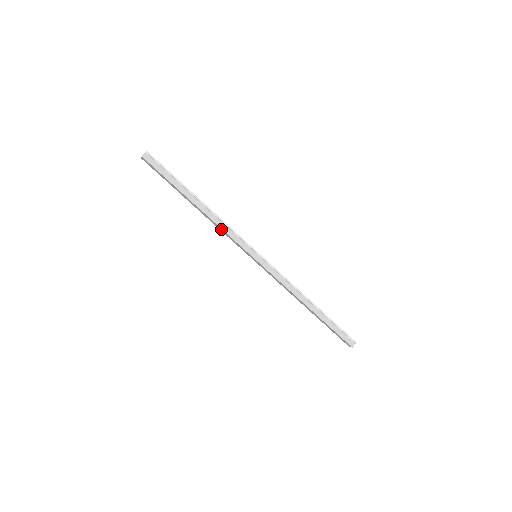
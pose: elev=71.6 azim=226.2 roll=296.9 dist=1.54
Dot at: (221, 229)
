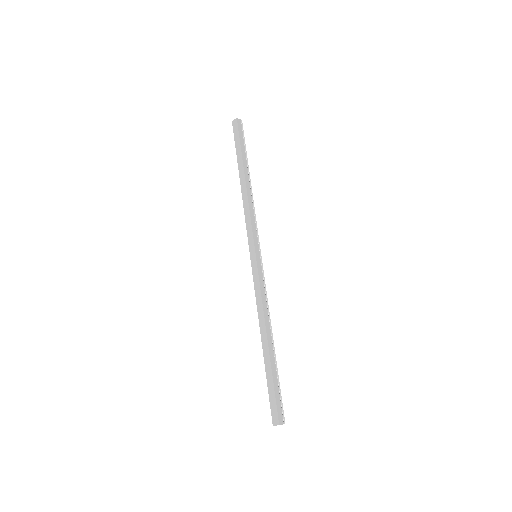
Dot at: (248, 210)
